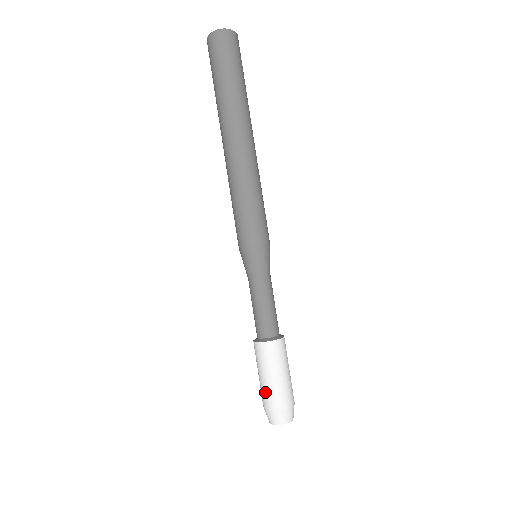
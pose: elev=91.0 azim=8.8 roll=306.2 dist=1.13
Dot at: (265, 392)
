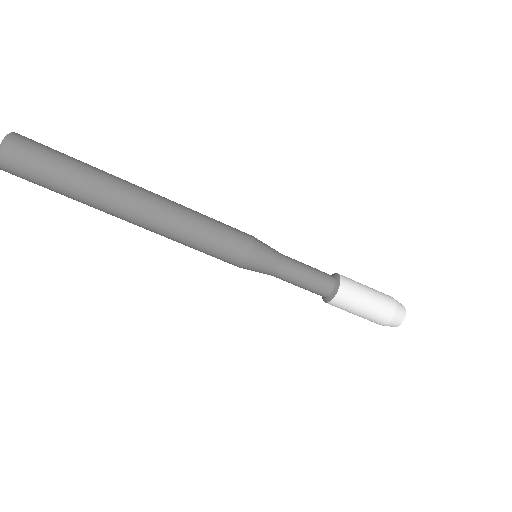
Dot at: (376, 314)
